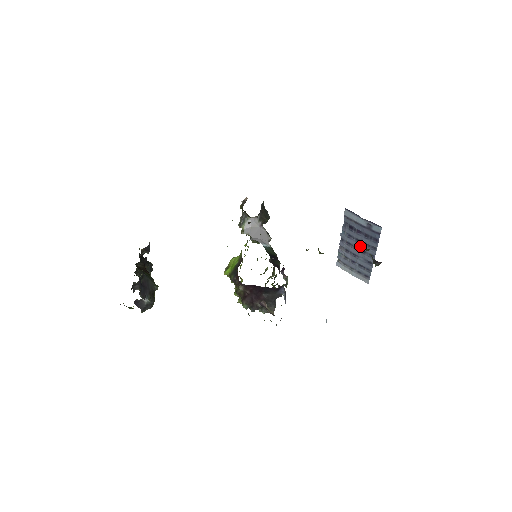
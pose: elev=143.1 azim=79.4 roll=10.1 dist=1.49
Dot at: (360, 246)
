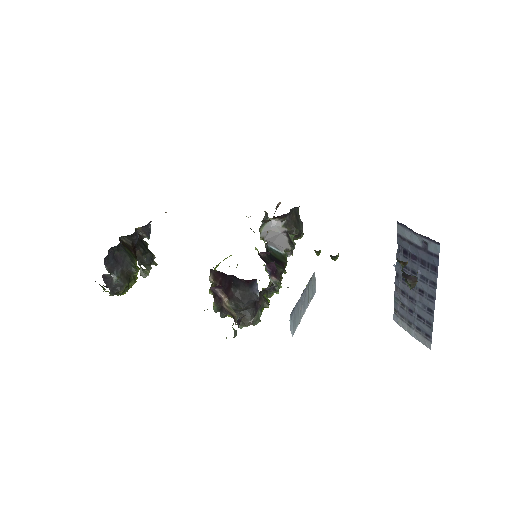
Dot at: occluded
